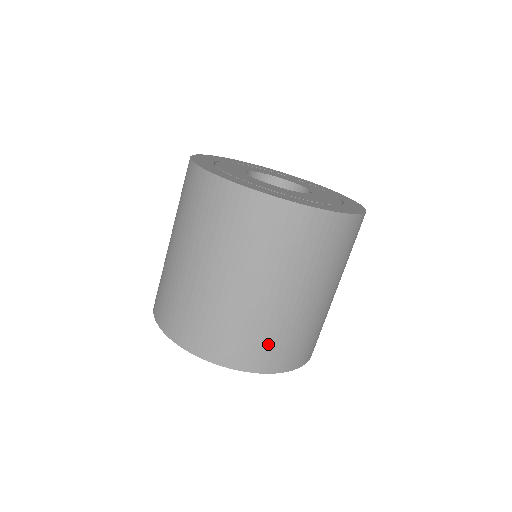
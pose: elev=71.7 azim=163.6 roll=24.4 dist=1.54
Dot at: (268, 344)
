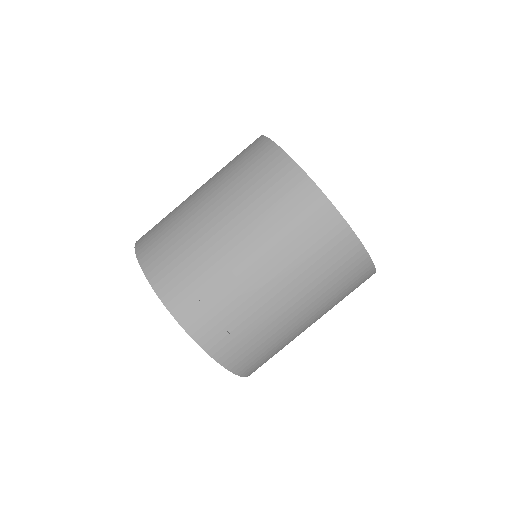
Dot at: (224, 319)
